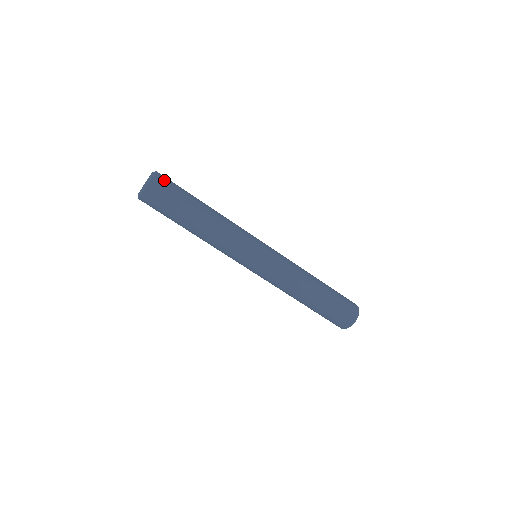
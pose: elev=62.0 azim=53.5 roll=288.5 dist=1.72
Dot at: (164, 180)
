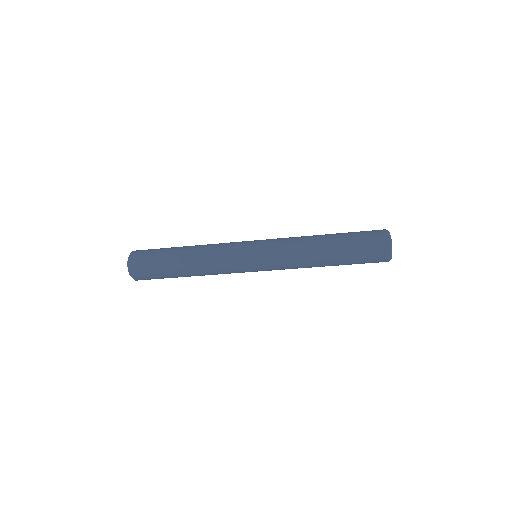
Dot at: (138, 262)
